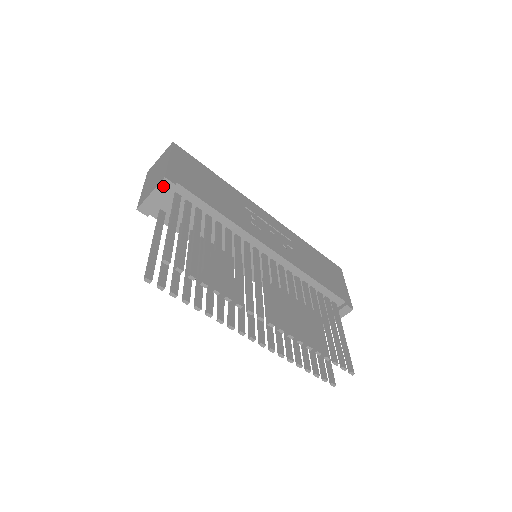
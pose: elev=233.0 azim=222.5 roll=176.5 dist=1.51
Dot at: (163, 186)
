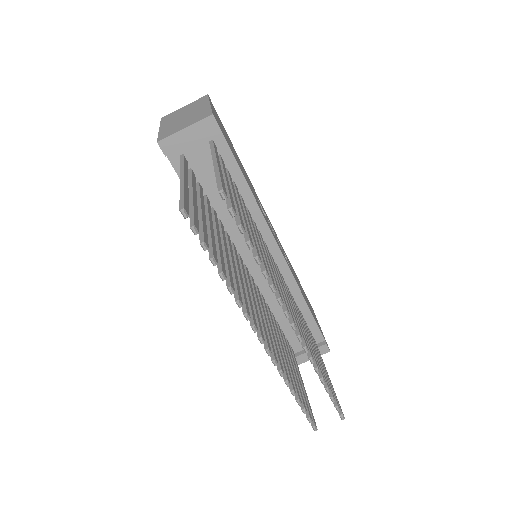
Dot at: (205, 125)
